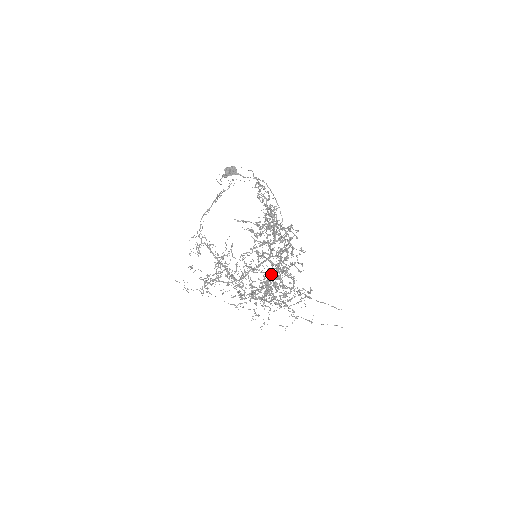
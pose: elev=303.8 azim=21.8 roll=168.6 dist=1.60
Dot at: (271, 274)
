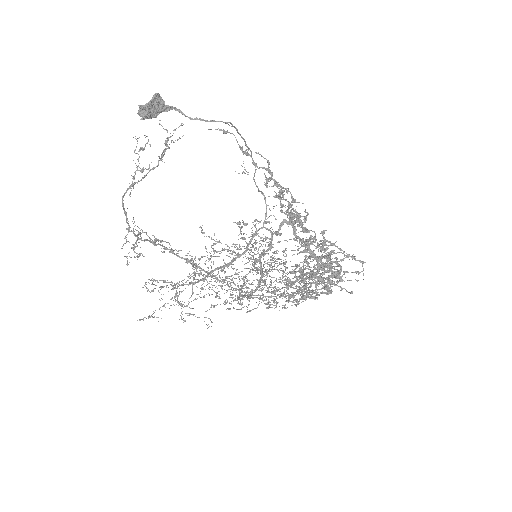
Dot at: occluded
